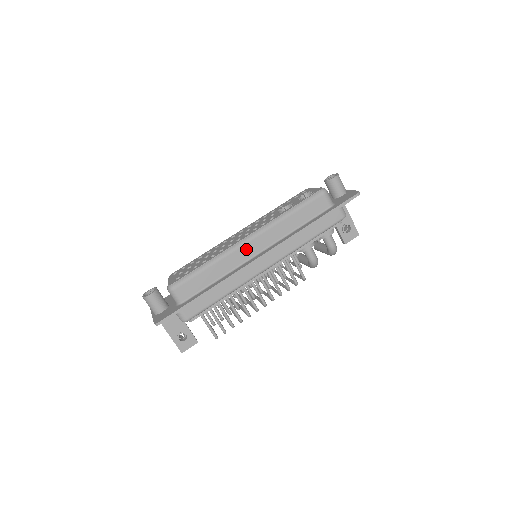
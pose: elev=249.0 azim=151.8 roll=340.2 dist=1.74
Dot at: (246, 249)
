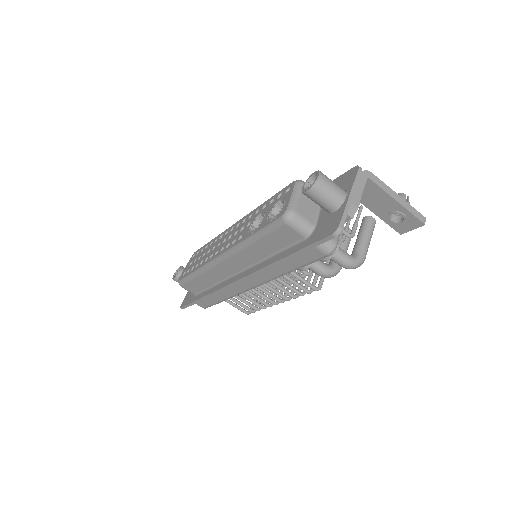
Dot at: (222, 268)
